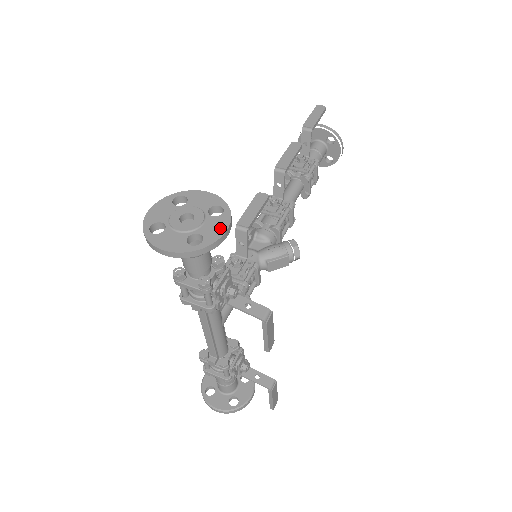
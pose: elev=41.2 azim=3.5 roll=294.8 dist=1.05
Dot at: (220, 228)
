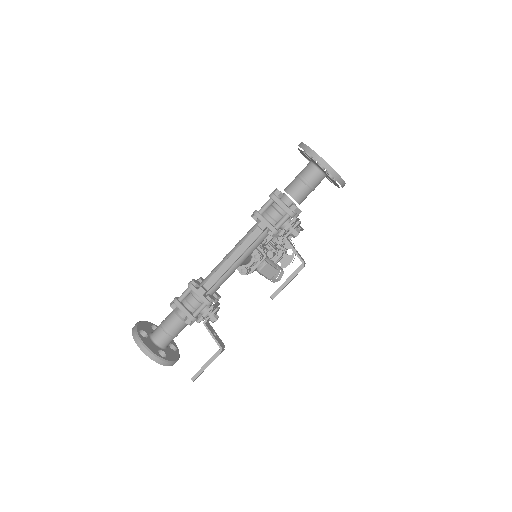
Dot at: occluded
